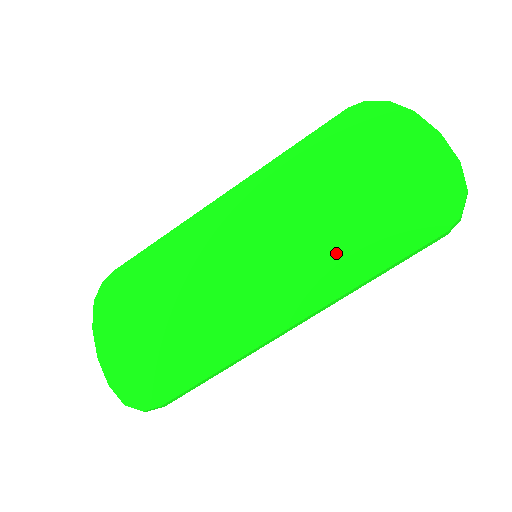
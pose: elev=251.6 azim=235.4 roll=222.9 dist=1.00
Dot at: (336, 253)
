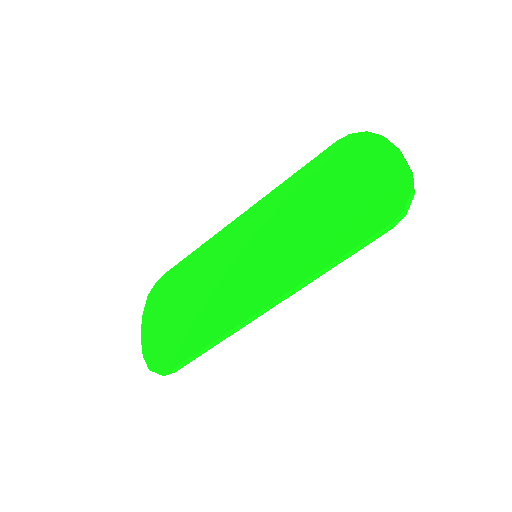
Dot at: (309, 248)
